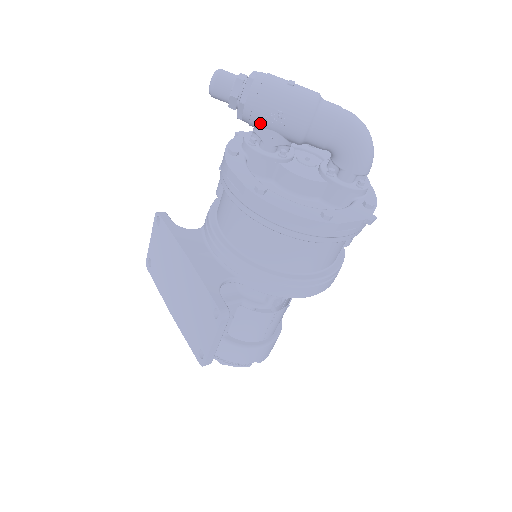
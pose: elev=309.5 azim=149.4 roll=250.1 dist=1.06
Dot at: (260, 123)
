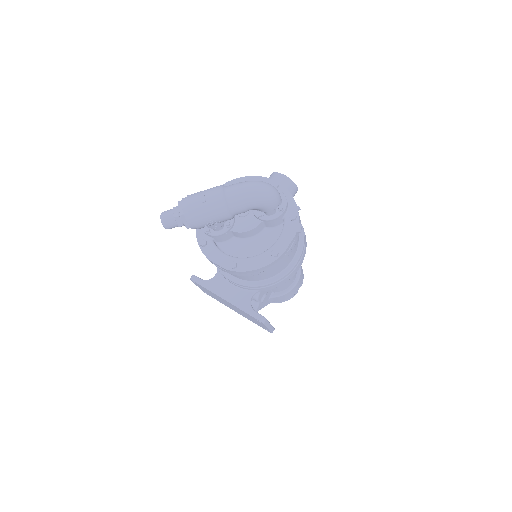
Dot at: occluded
